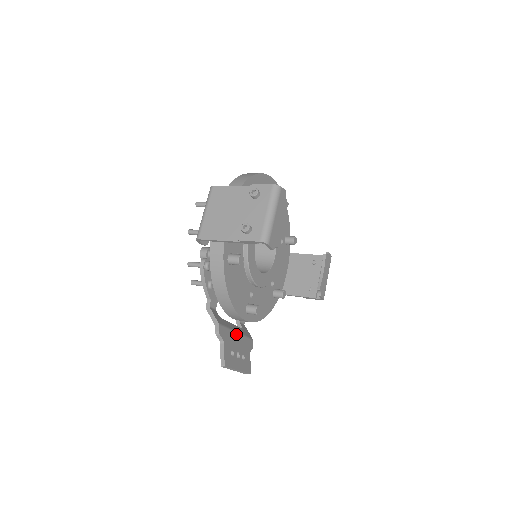
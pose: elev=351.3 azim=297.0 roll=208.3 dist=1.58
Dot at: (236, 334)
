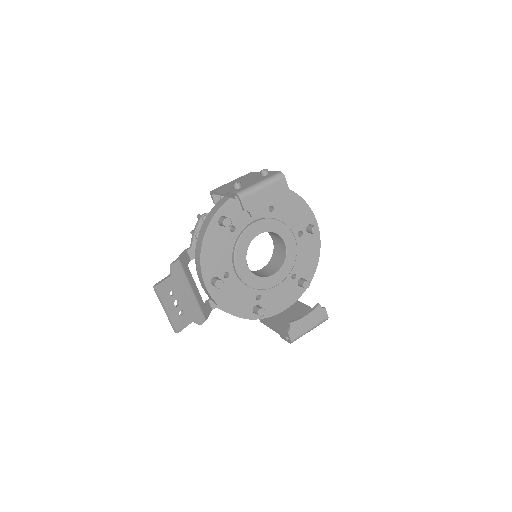
Dot at: (191, 290)
